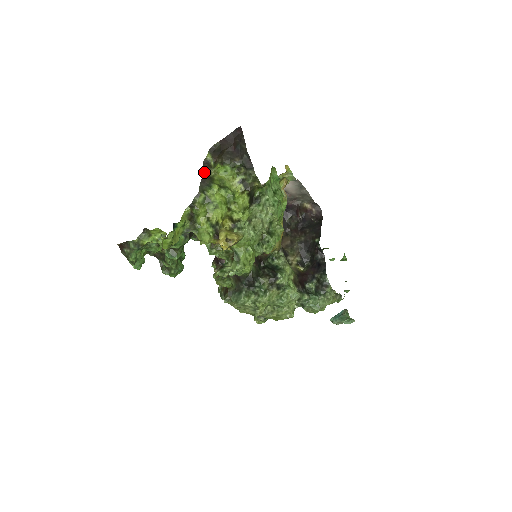
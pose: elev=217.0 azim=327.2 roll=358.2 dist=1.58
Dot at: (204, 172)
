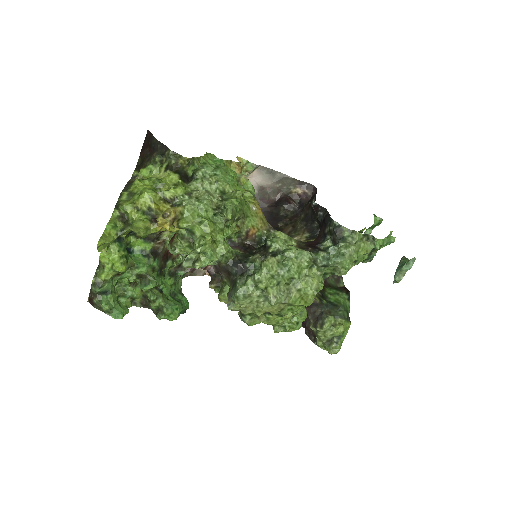
Dot at: (129, 182)
